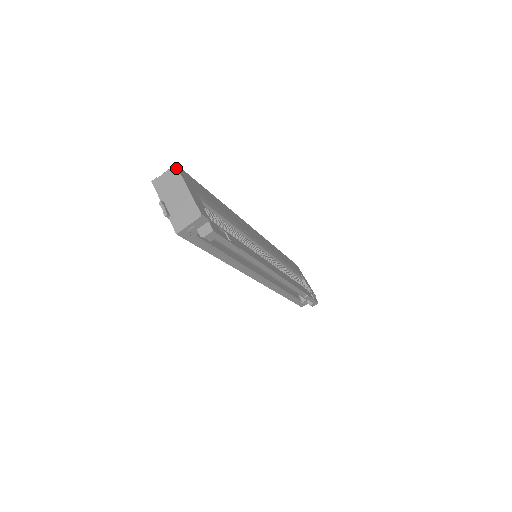
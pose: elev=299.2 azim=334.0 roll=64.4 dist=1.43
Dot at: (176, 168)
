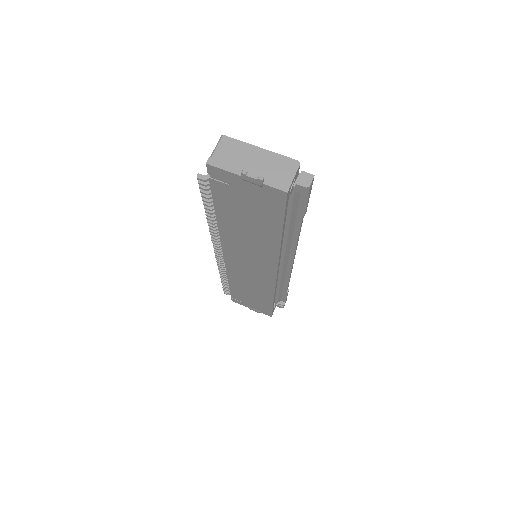
Dot at: (228, 137)
